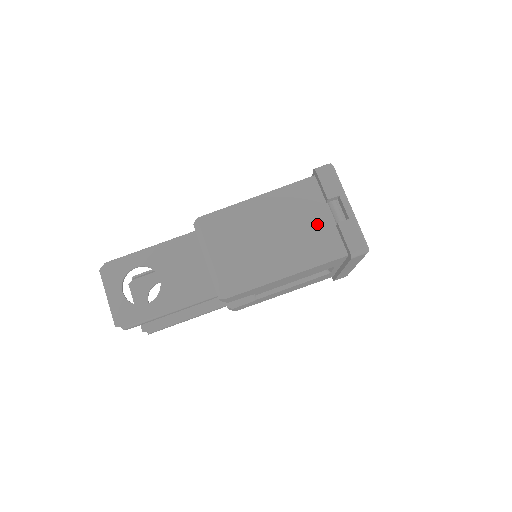
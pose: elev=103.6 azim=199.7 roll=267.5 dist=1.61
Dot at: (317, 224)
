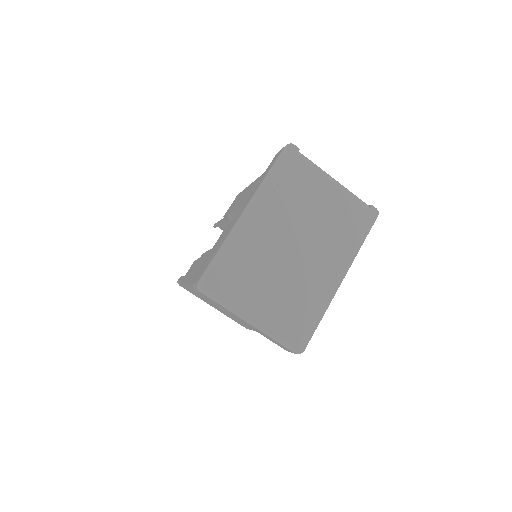
Dot at: occluded
